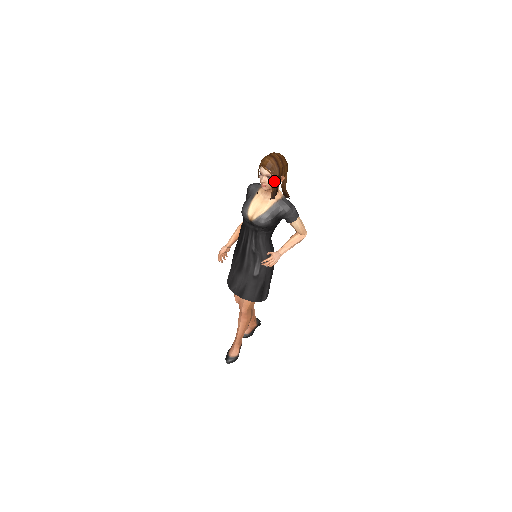
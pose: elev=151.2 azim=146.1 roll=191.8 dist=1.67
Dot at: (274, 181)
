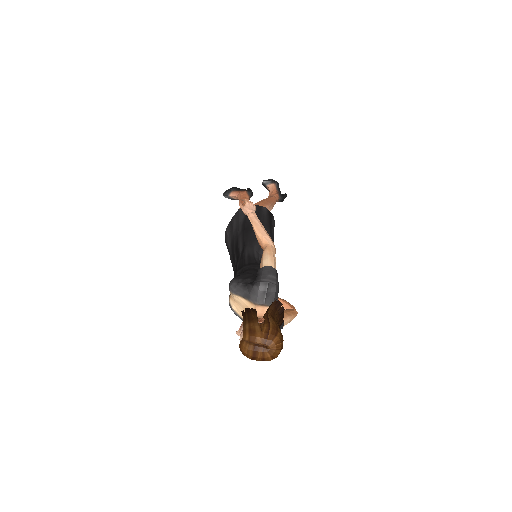
Dot at: occluded
